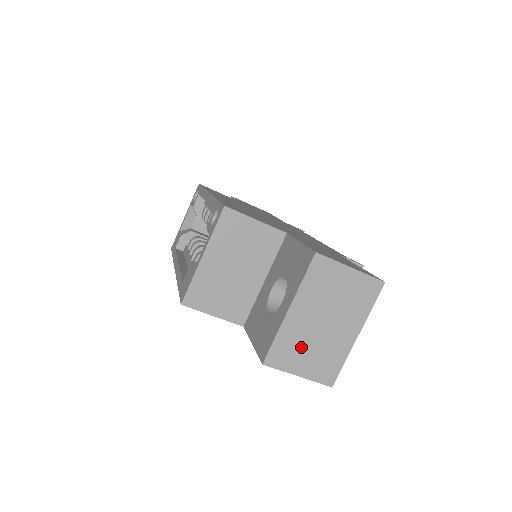
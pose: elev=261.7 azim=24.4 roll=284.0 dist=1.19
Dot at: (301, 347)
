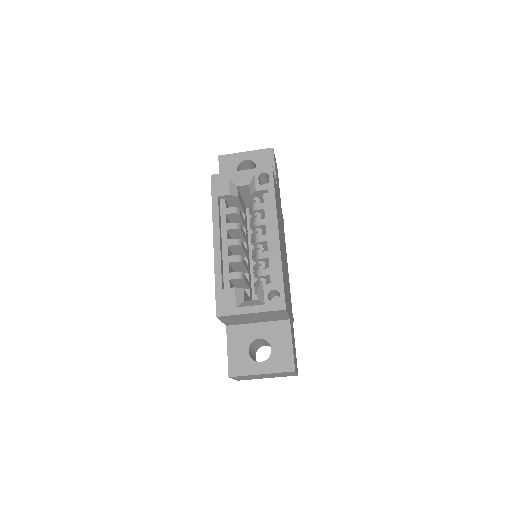
Dot at: (247, 377)
